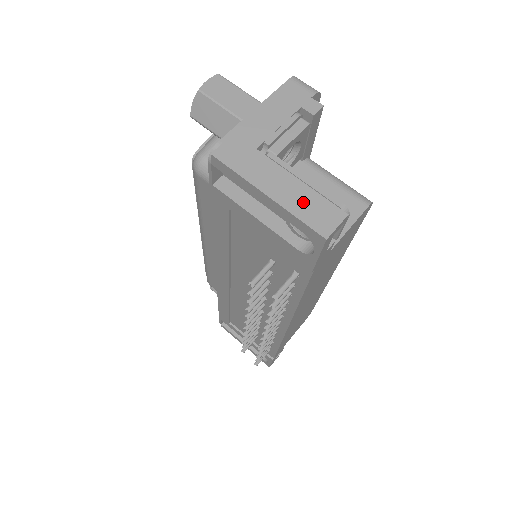
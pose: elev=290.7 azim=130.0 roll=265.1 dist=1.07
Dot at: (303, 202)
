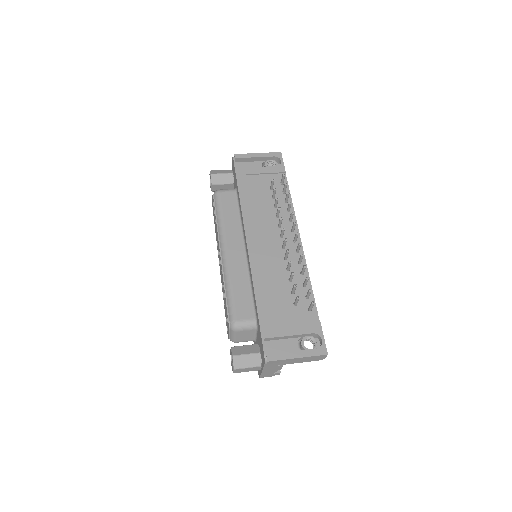
Dot at: occluded
